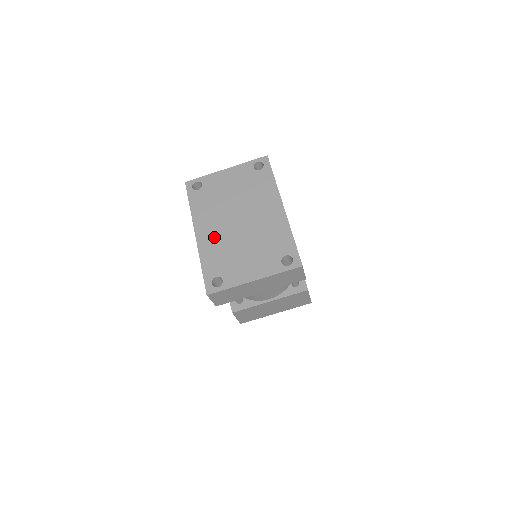
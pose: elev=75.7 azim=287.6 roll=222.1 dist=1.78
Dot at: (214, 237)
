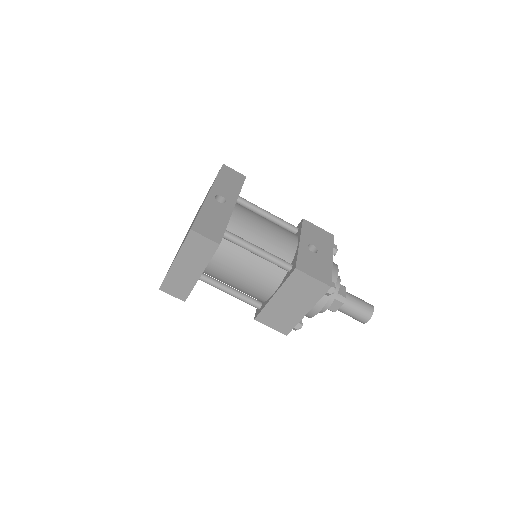
Dot at: occluded
